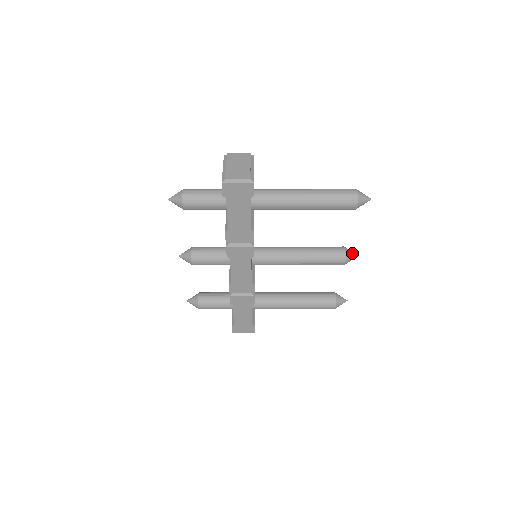
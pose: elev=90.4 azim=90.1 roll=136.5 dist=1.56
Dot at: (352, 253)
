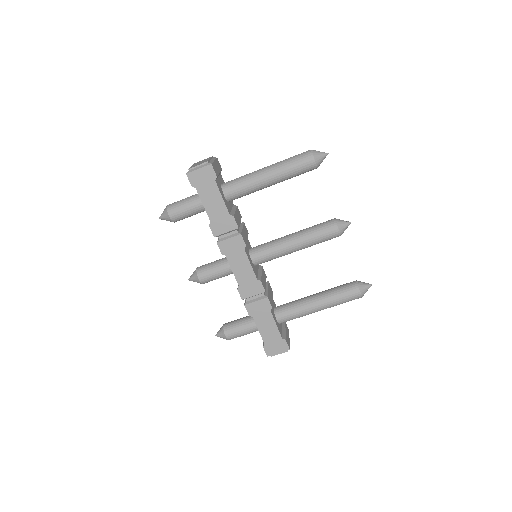
Dot at: (344, 221)
